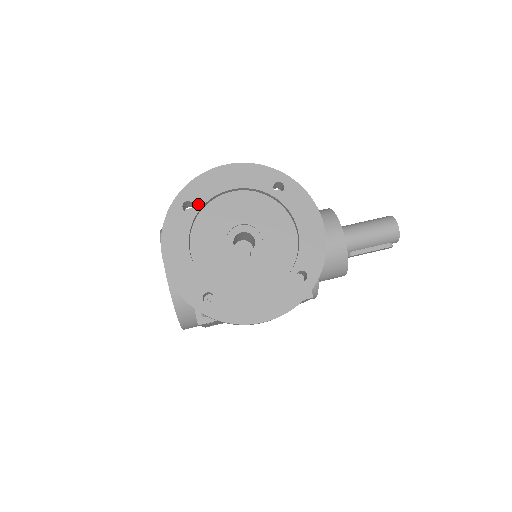
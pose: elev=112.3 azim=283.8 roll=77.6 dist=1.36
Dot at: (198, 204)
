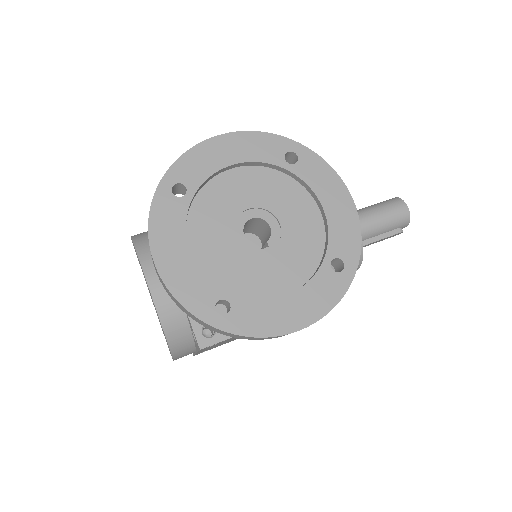
Dot at: (192, 186)
